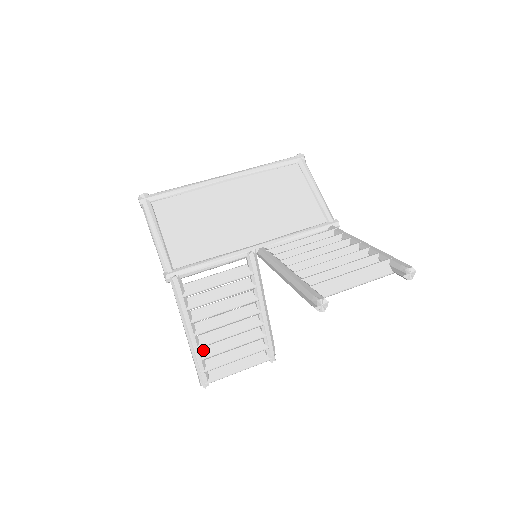
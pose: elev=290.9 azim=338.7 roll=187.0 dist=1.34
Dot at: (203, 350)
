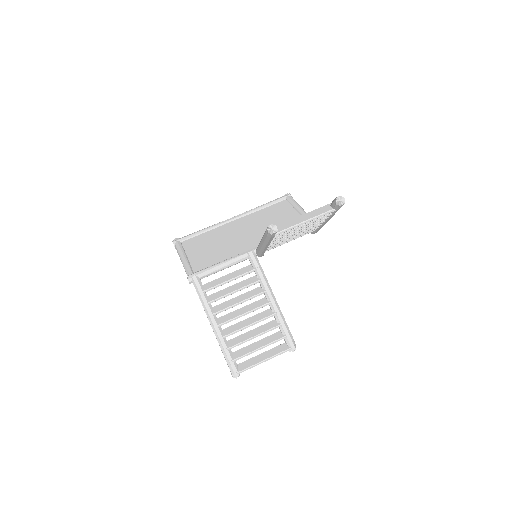
Dot at: (229, 342)
